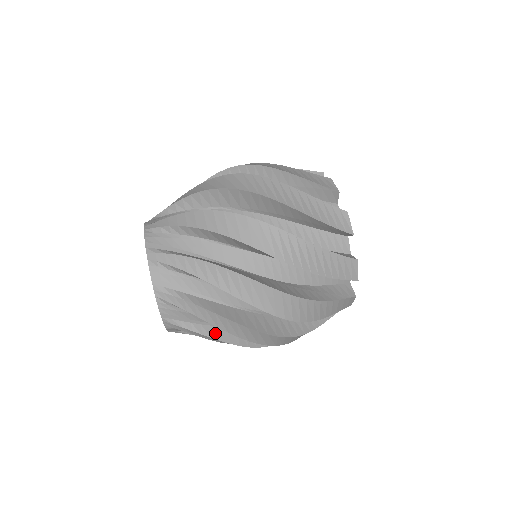
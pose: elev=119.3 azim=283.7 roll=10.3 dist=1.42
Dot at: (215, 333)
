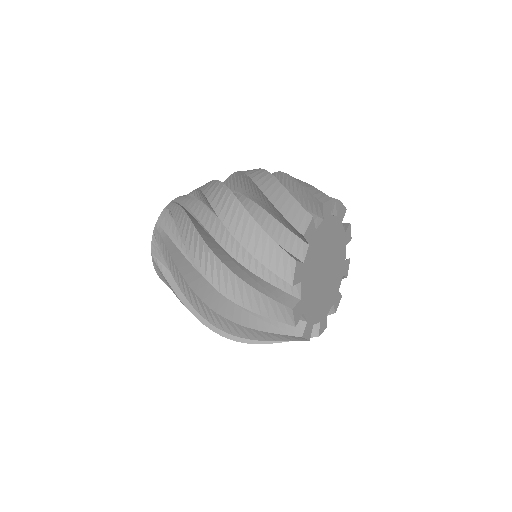
Dot at: (178, 287)
